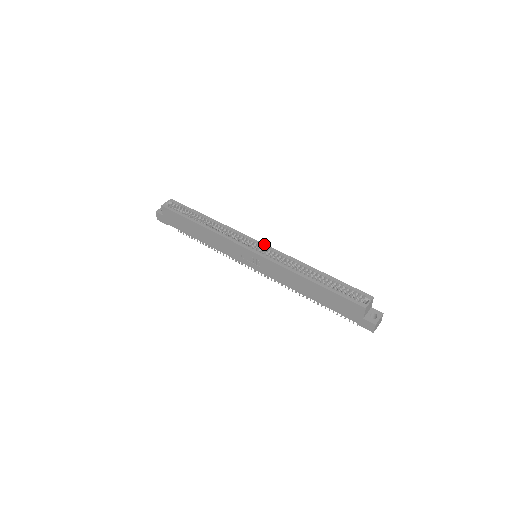
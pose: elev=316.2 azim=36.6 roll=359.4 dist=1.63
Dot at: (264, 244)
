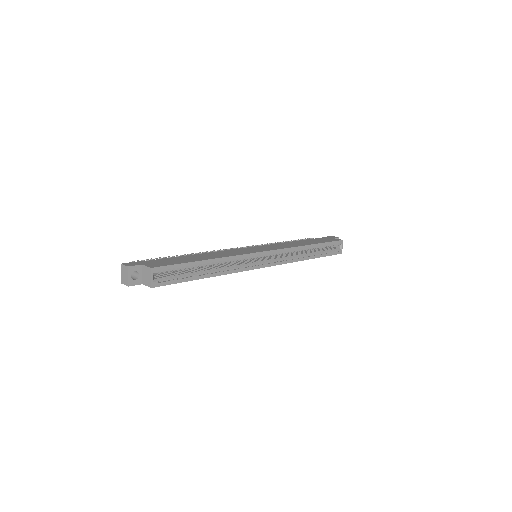
Dot at: (271, 251)
